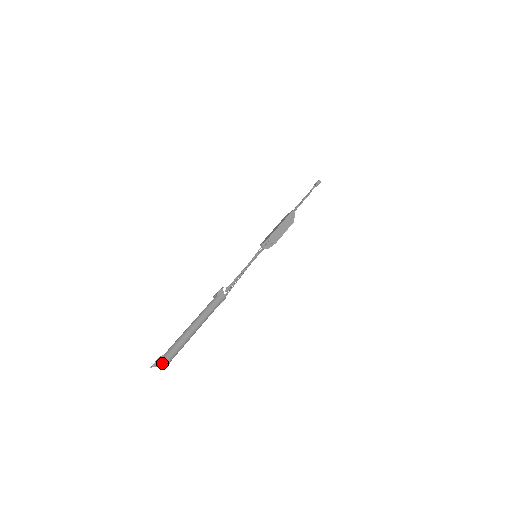
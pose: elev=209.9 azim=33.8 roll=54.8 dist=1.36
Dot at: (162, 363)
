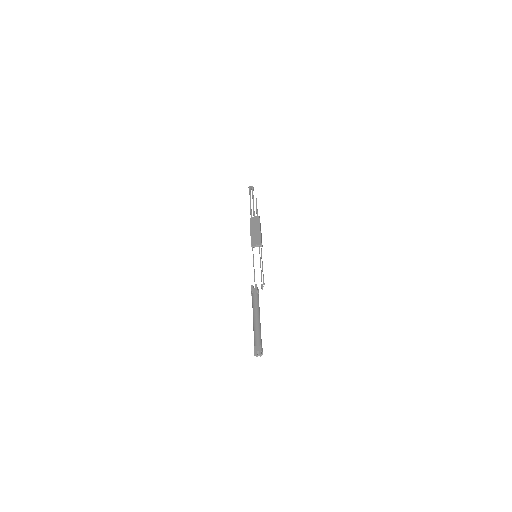
Dot at: occluded
